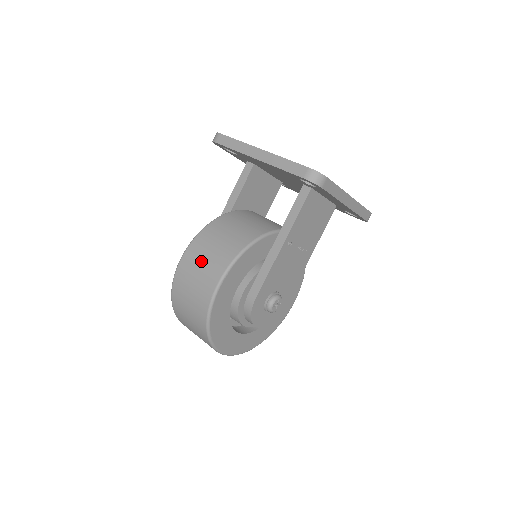
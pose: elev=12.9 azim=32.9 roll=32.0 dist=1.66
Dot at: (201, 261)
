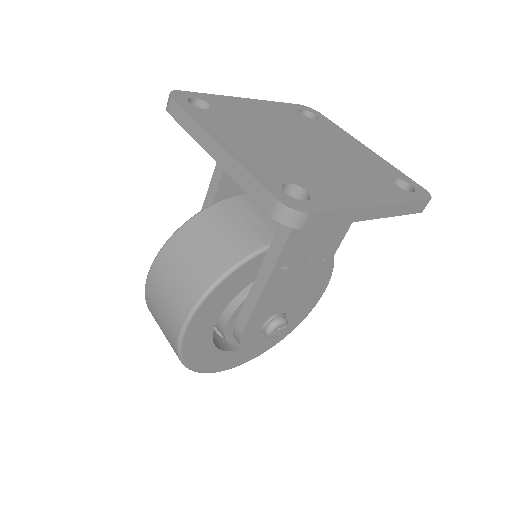
Dot at: (164, 291)
